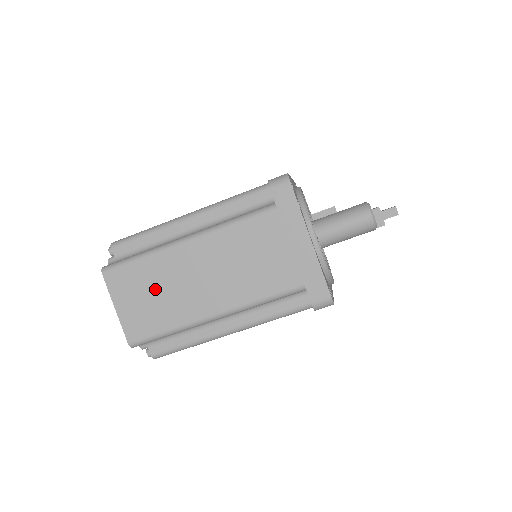
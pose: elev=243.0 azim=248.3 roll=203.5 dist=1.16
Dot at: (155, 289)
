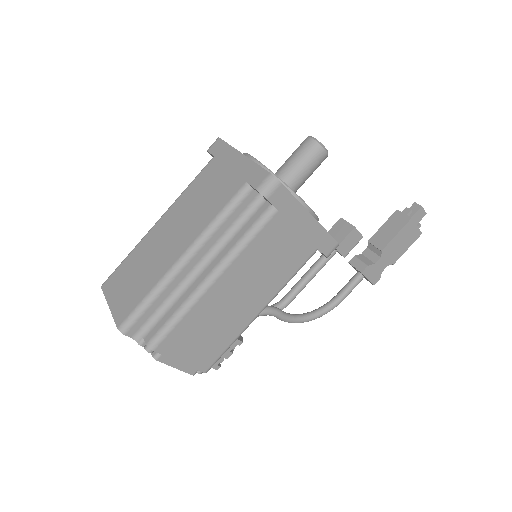
Dot at: (137, 270)
